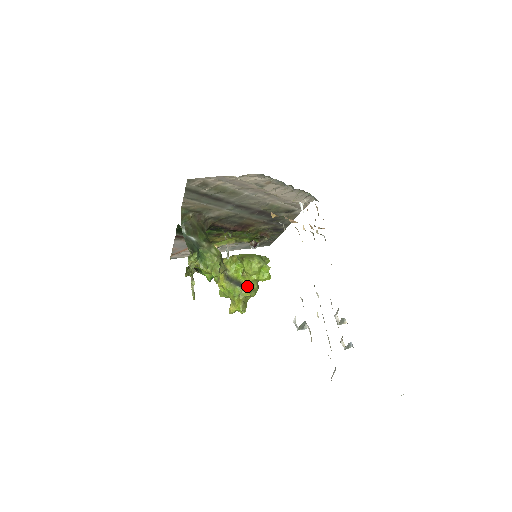
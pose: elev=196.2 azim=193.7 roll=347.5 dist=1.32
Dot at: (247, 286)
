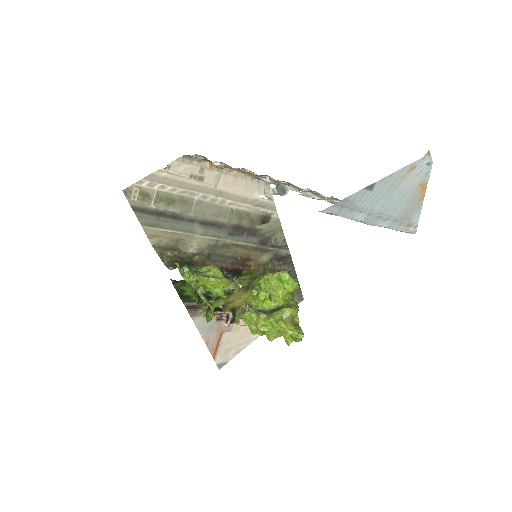
Dot at: (282, 305)
